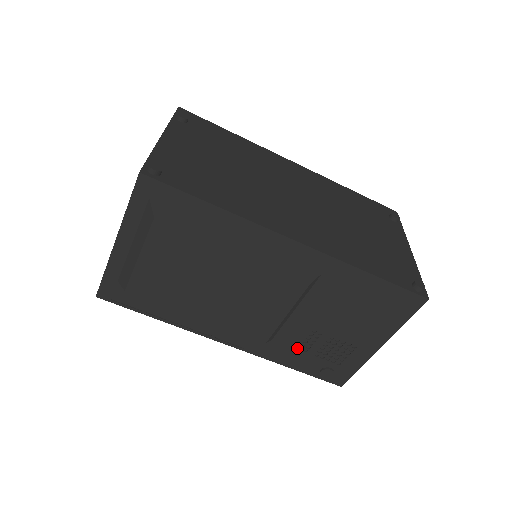
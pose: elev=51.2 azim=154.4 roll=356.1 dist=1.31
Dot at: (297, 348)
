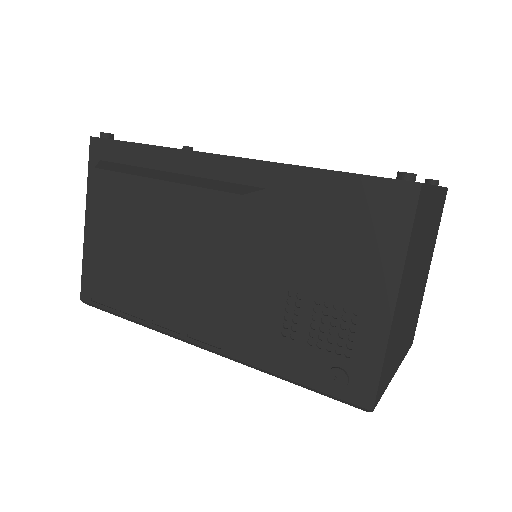
Dot at: (282, 334)
